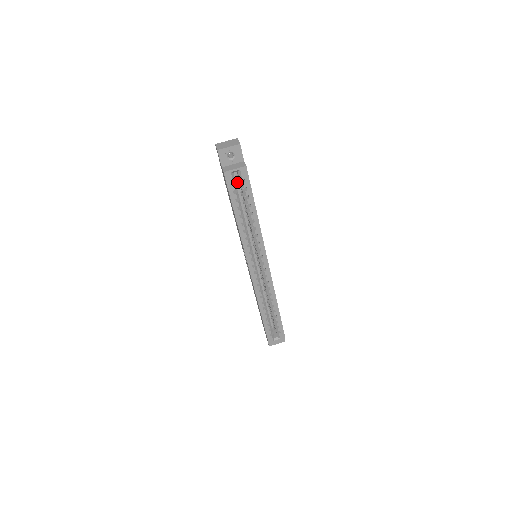
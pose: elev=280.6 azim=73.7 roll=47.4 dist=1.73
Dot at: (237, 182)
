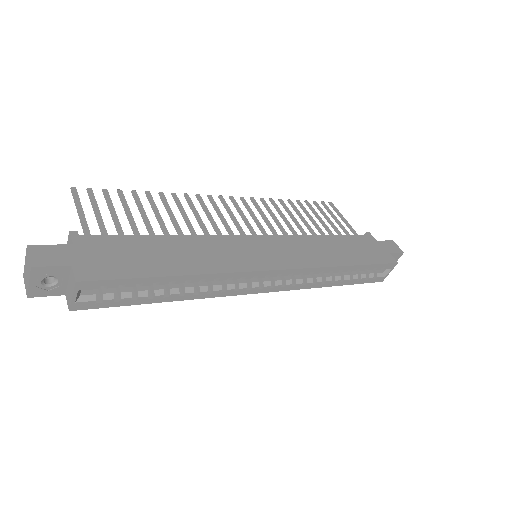
Dot at: occluded
